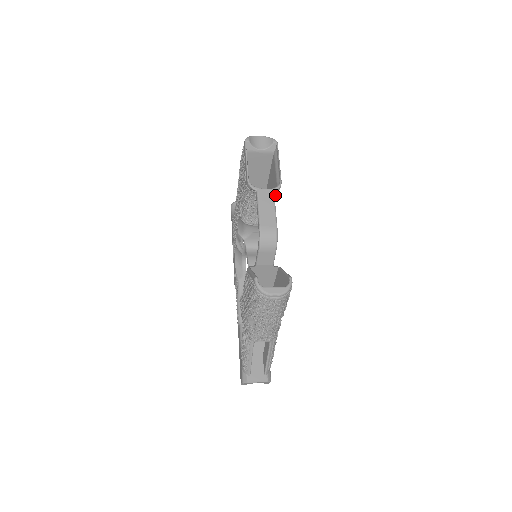
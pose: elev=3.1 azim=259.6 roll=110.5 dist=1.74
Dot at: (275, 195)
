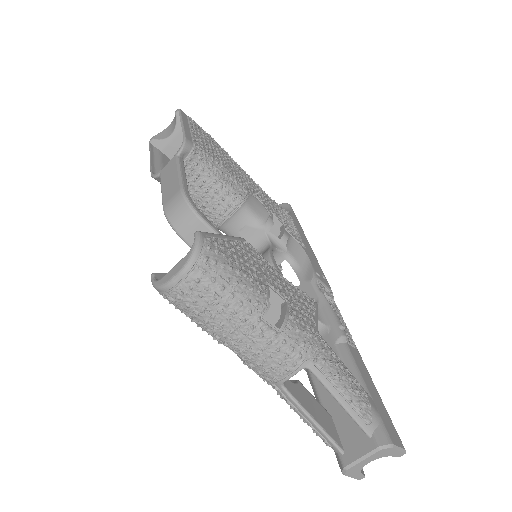
Dot at: (202, 161)
